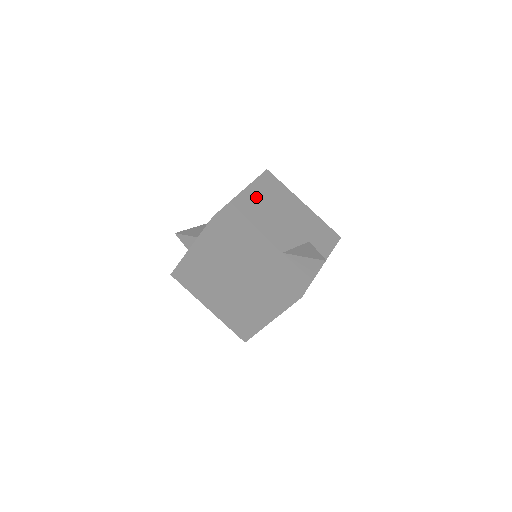
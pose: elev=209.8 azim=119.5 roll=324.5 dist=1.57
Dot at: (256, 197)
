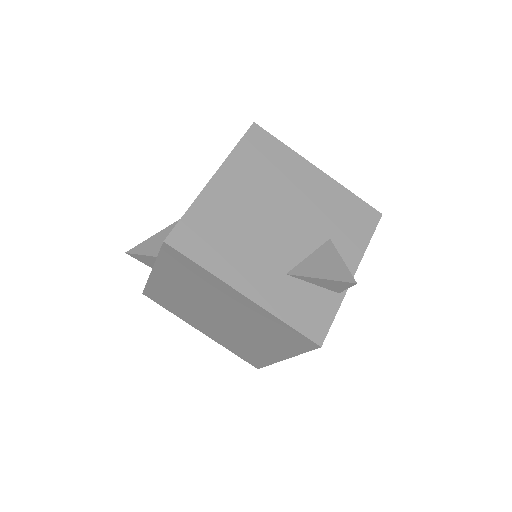
Dot at: (237, 181)
